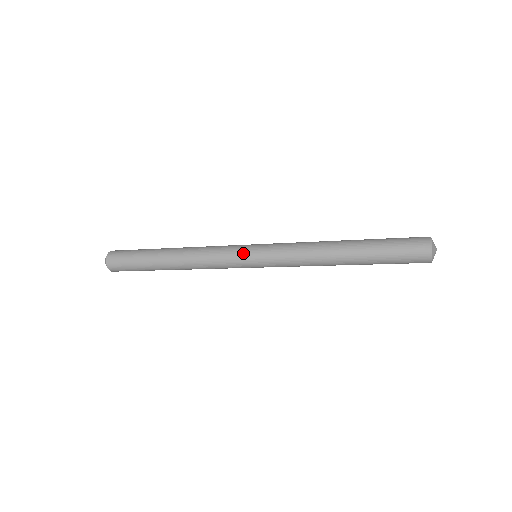
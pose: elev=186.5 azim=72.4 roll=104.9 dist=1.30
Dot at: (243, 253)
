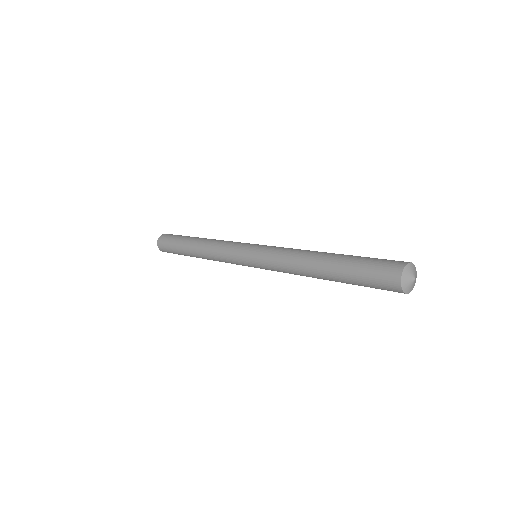
Dot at: (243, 264)
